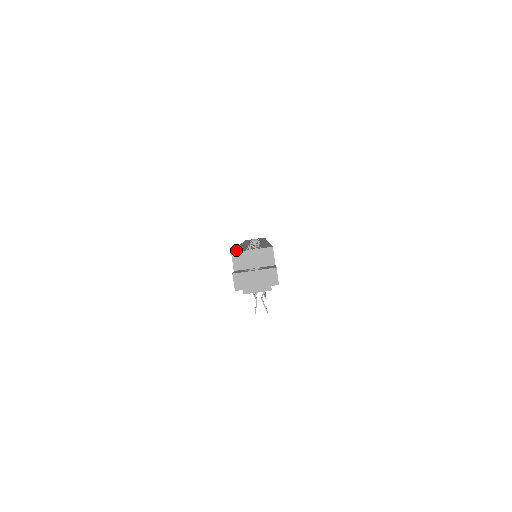
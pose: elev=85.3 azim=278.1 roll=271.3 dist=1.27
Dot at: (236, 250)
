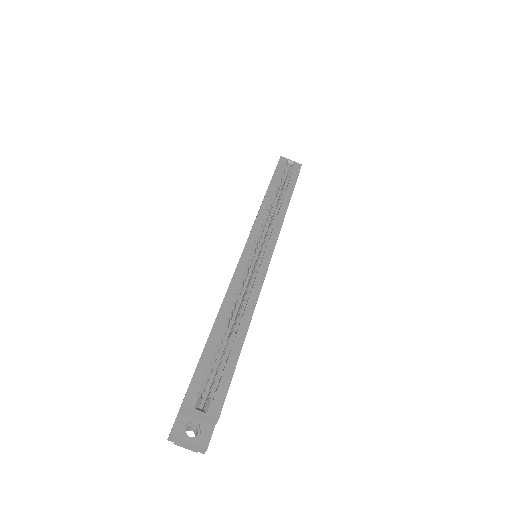
Dot at: (195, 379)
